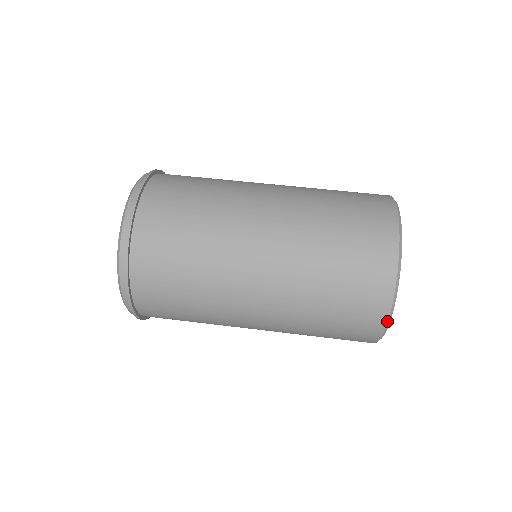
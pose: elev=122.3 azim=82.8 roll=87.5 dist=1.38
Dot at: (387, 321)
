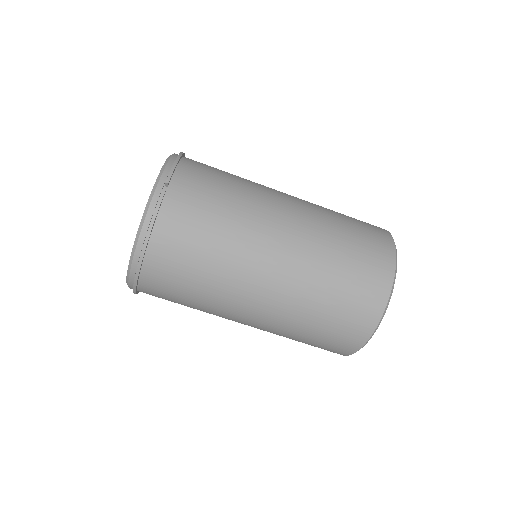
Dot at: occluded
